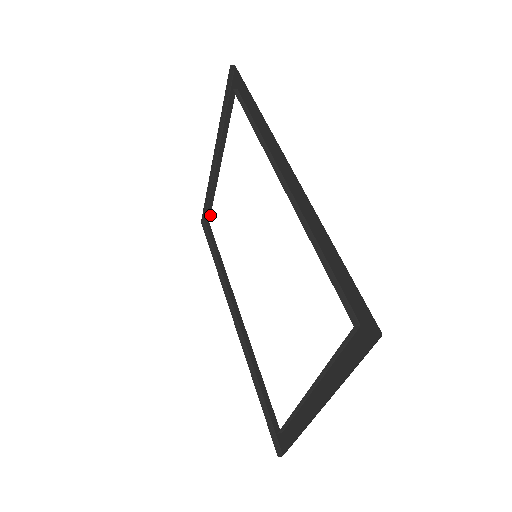
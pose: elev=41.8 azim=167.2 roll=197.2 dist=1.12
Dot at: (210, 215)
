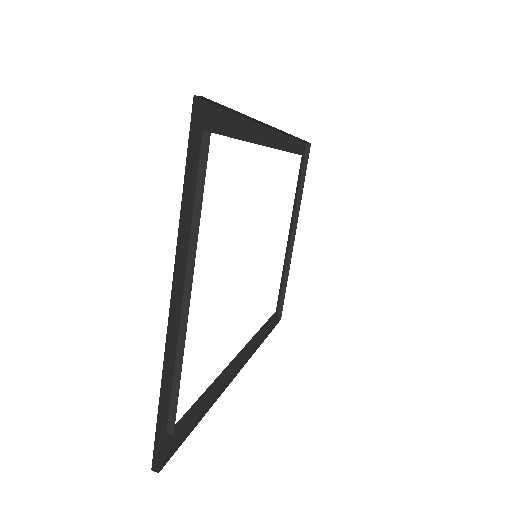
Dot at: occluded
